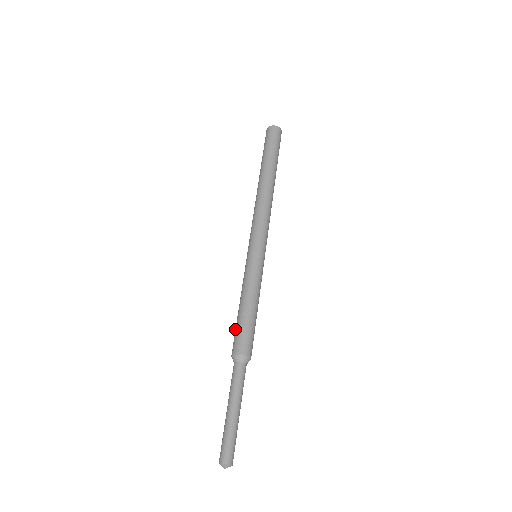
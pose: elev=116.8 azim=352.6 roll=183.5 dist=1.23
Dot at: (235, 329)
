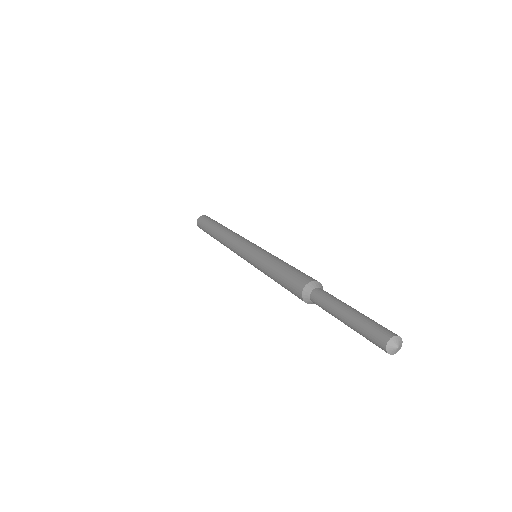
Dot at: (290, 274)
